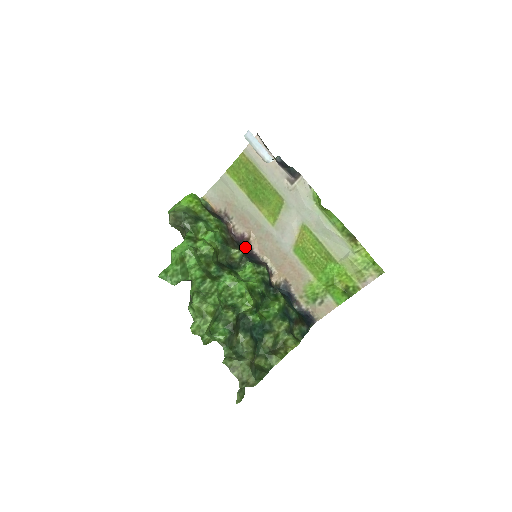
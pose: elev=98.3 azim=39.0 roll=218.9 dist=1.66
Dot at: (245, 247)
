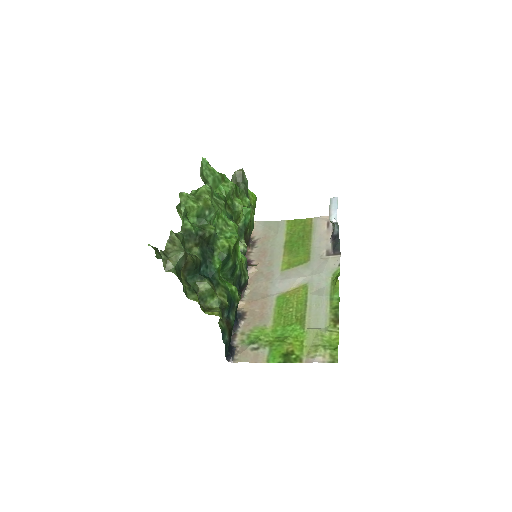
Dot at: occluded
